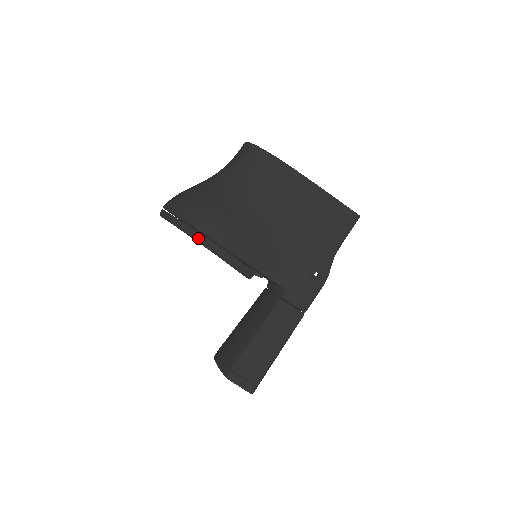
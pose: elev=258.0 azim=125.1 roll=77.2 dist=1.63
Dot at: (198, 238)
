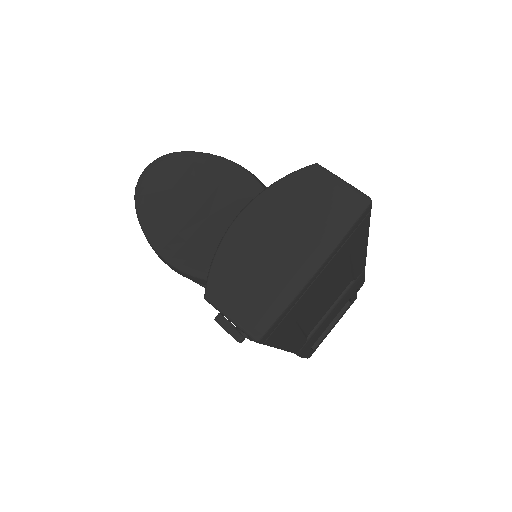
Dot at: (225, 158)
